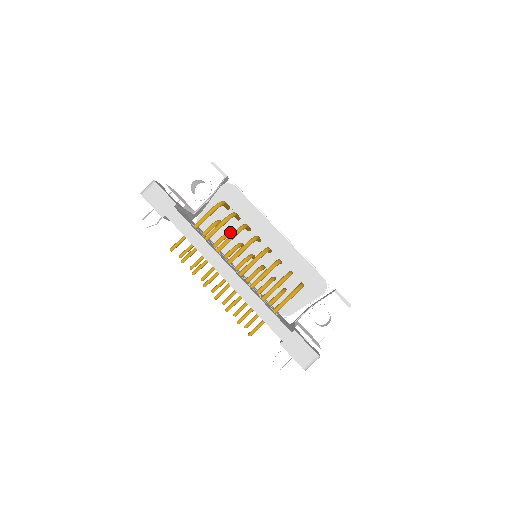
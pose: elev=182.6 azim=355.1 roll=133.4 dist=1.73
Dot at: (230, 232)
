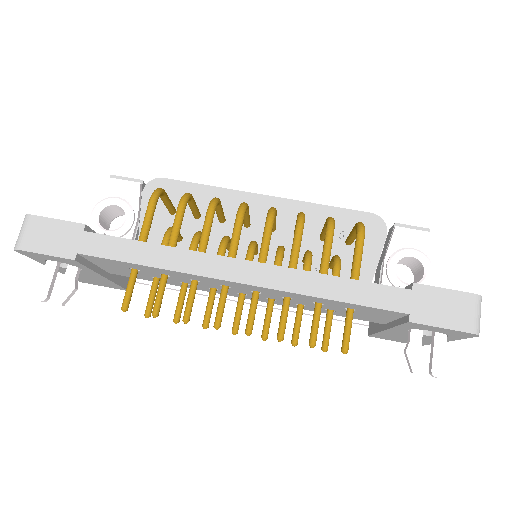
Dot at: (199, 231)
